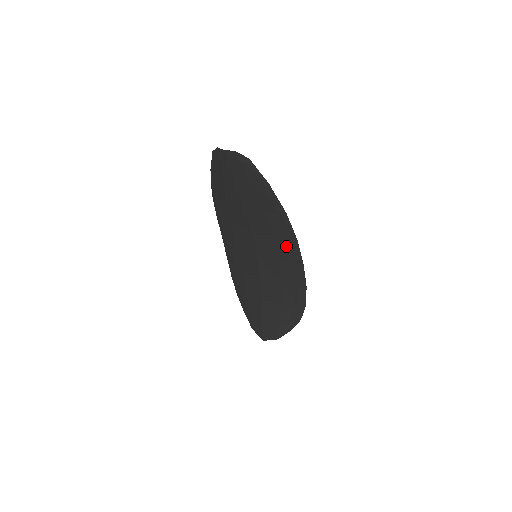
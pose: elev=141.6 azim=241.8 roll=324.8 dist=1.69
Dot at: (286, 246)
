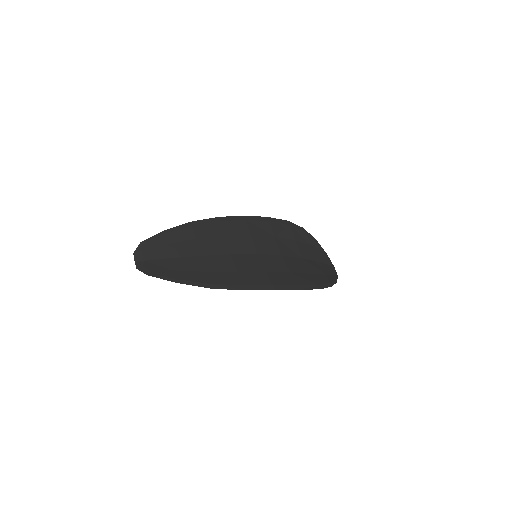
Dot at: (249, 281)
